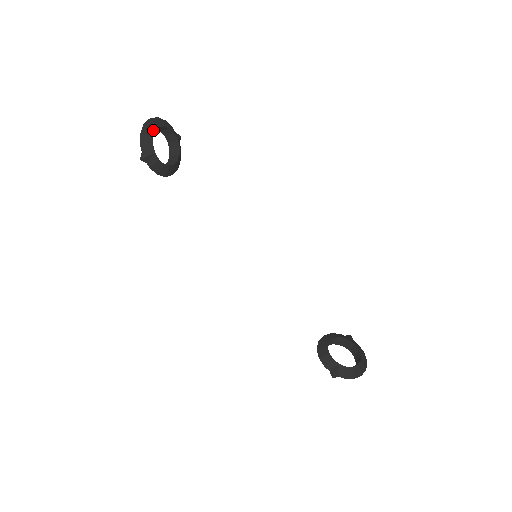
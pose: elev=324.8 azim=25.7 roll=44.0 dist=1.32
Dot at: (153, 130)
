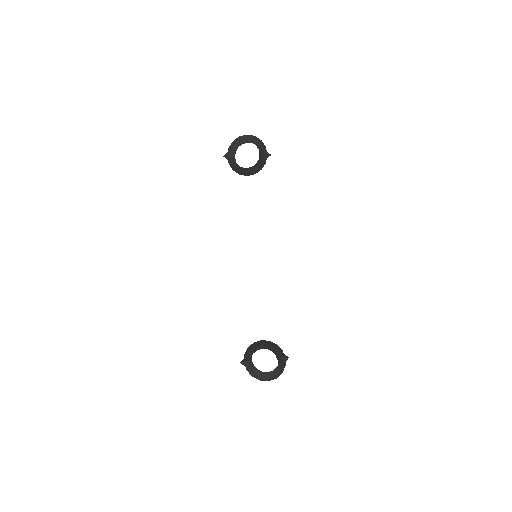
Dot at: (242, 143)
